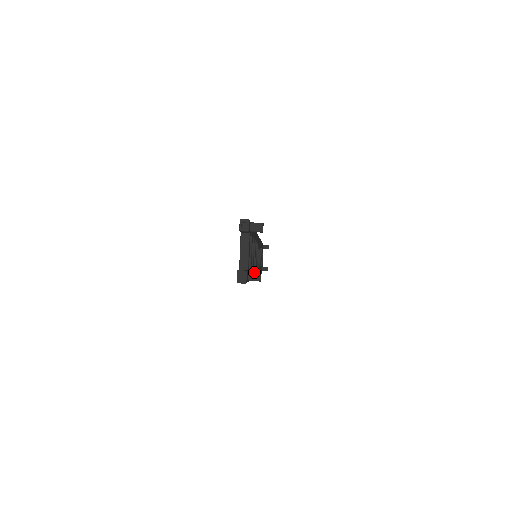
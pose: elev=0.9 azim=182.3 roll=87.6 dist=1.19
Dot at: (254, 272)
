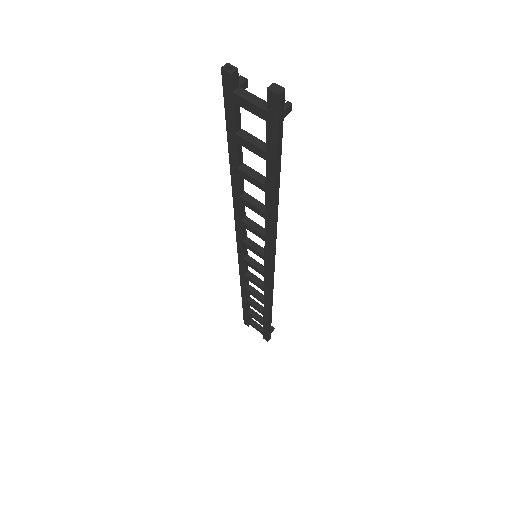
Dot at: occluded
